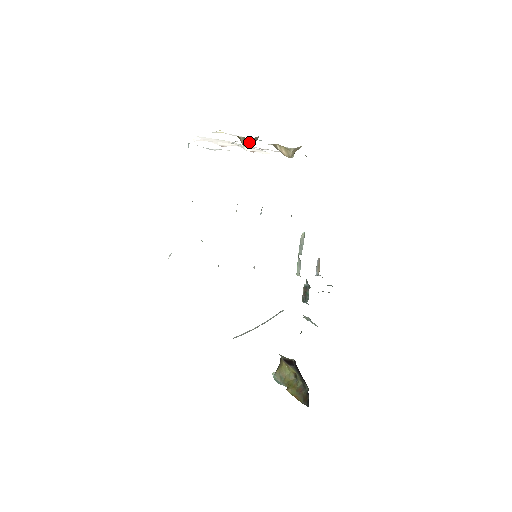
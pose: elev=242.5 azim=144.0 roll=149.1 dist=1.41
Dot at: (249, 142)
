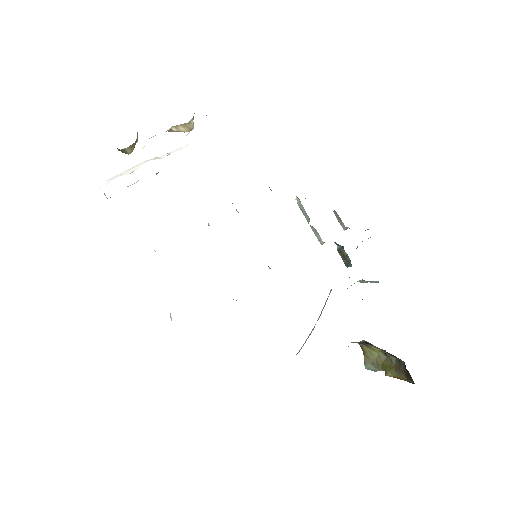
Dot at: (134, 146)
